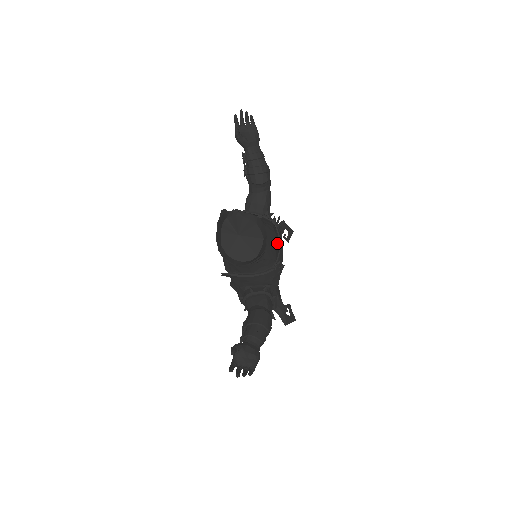
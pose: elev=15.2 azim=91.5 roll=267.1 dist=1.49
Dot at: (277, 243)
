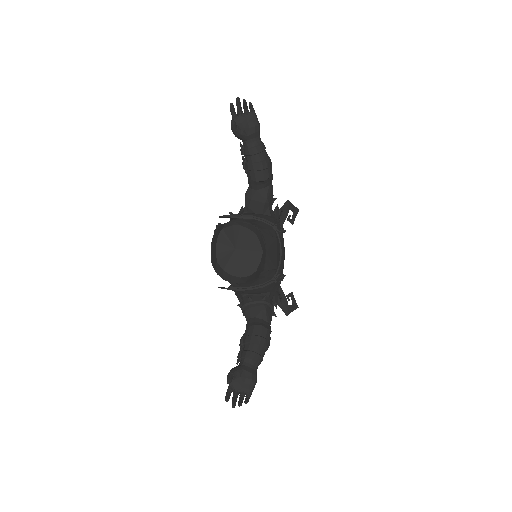
Dot at: (278, 247)
